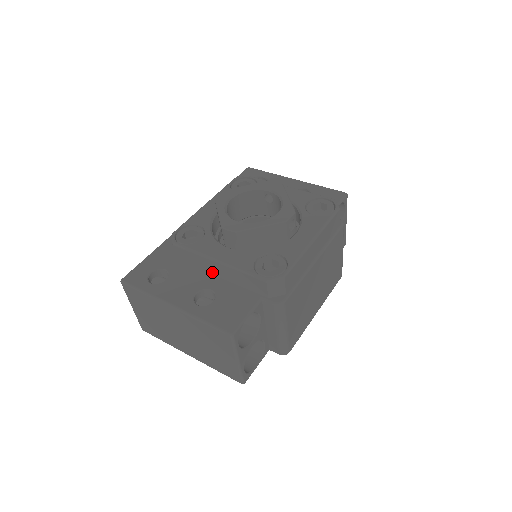
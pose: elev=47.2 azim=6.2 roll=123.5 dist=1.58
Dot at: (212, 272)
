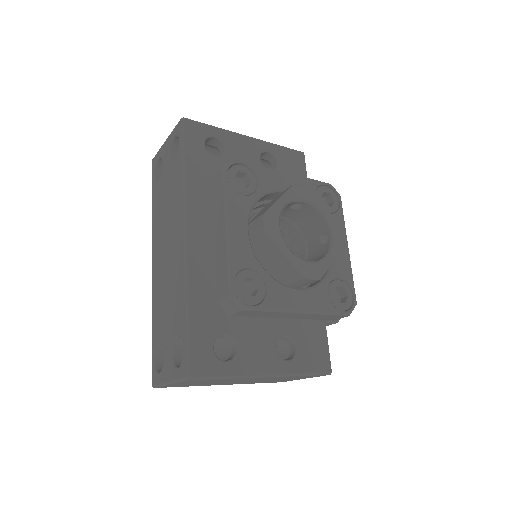
Dot at: (280, 317)
